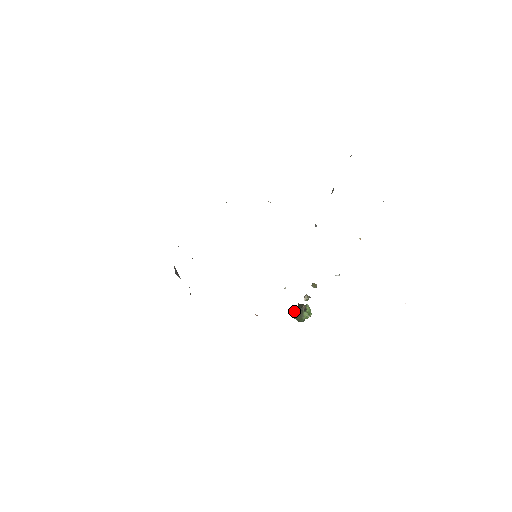
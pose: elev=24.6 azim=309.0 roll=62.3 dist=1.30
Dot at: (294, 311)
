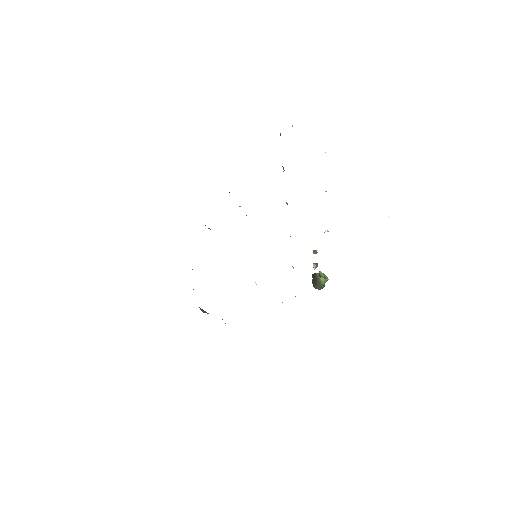
Dot at: (312, 283)
